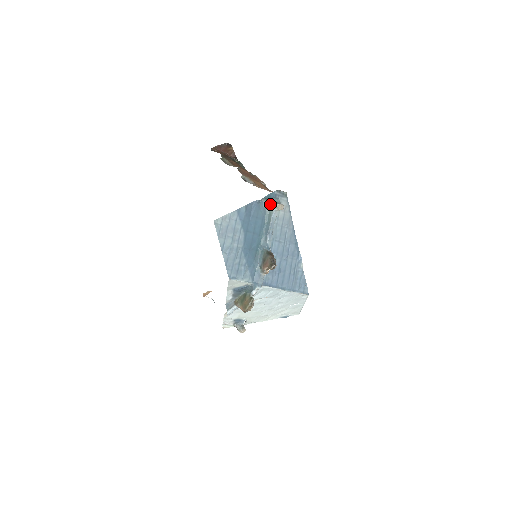
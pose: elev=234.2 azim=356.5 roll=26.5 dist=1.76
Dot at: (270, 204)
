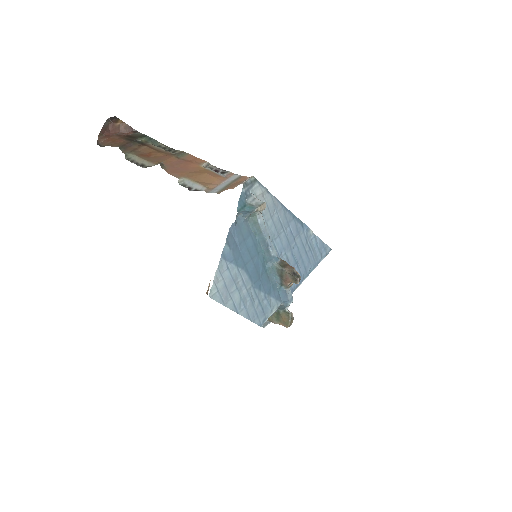
Dot at: (250, 214)
